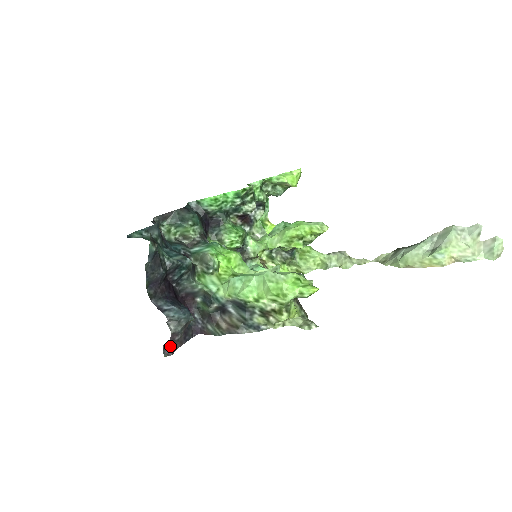
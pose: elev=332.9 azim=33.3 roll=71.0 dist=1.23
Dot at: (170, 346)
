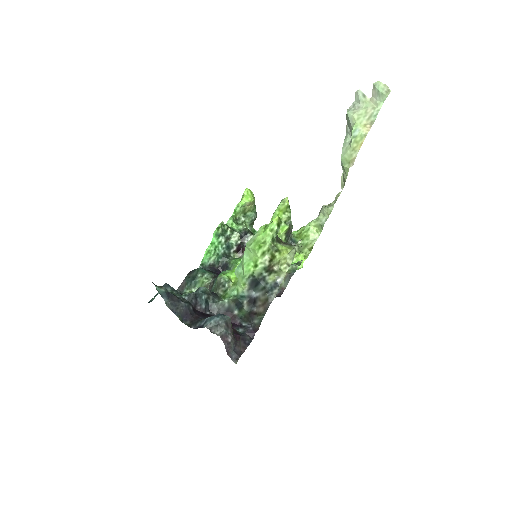
Dot at: (234, 353)
